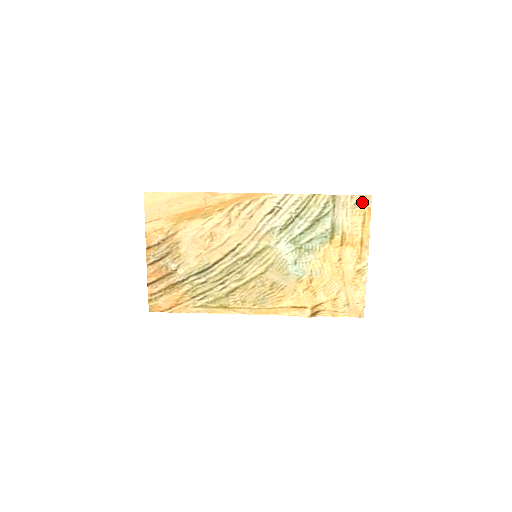
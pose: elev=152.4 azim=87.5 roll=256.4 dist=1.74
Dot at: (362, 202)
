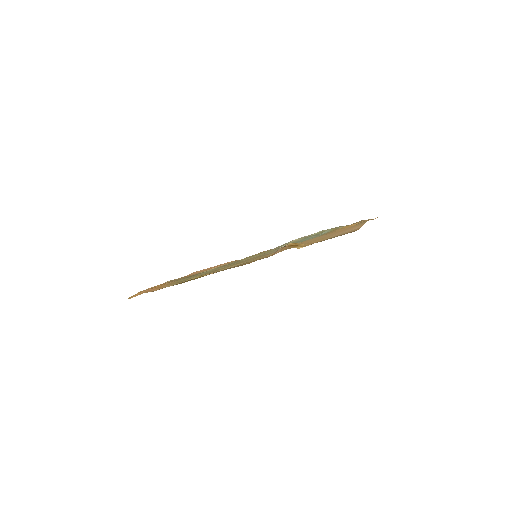
Dot at: occluded
